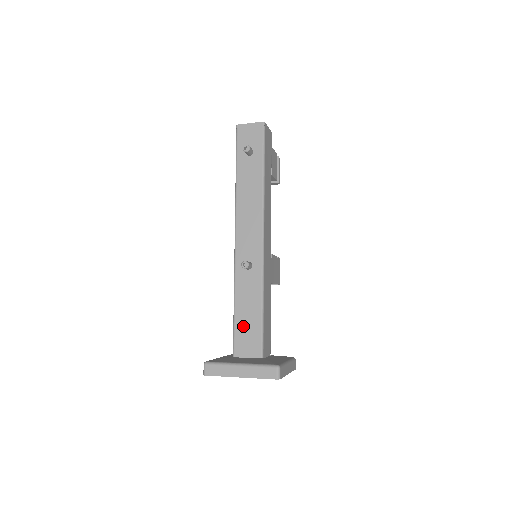
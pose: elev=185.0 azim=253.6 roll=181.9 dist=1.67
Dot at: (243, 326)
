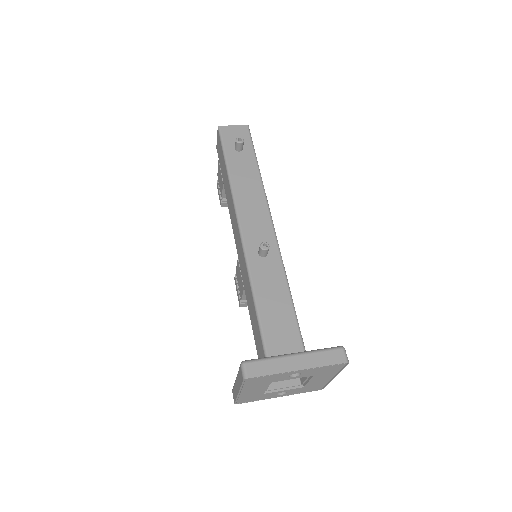
Dot at: (272, 320)
